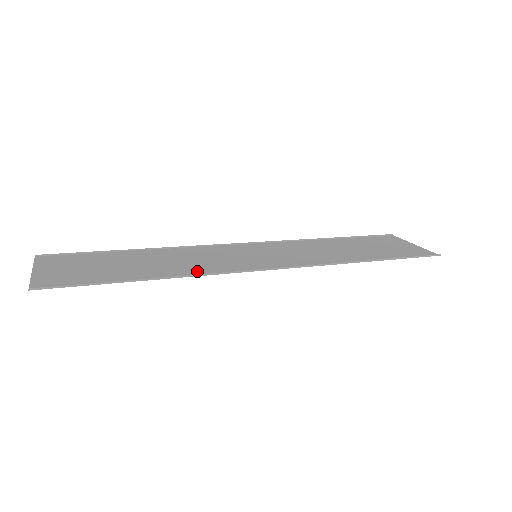
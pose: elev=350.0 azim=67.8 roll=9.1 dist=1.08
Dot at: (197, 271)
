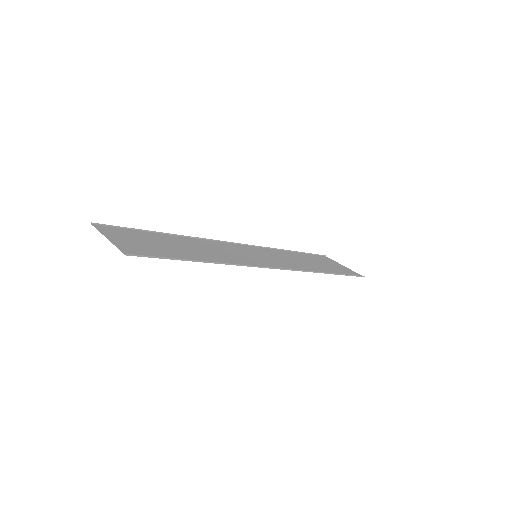
Dot at: (230, 261)
